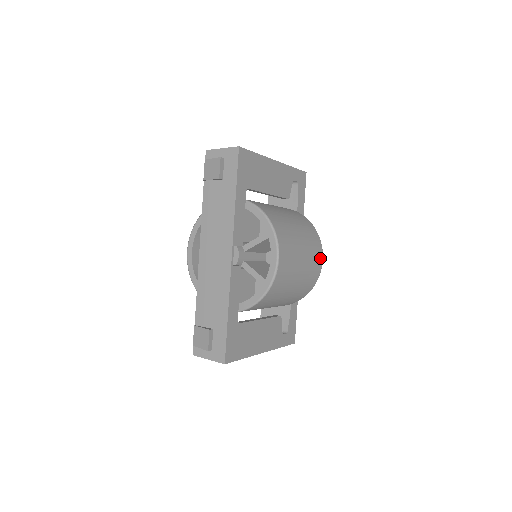
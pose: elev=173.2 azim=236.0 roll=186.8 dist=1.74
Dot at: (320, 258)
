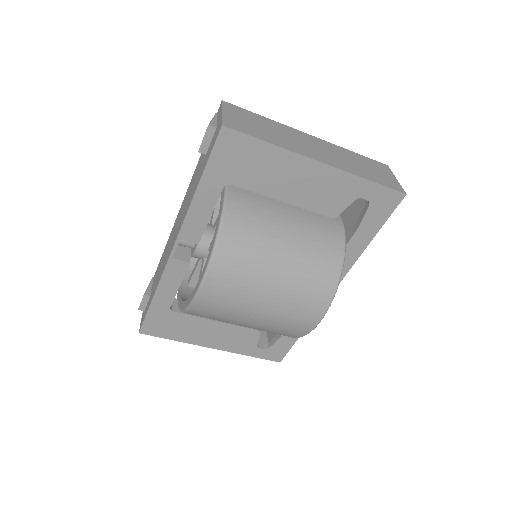
Dot at: (313, 318)
